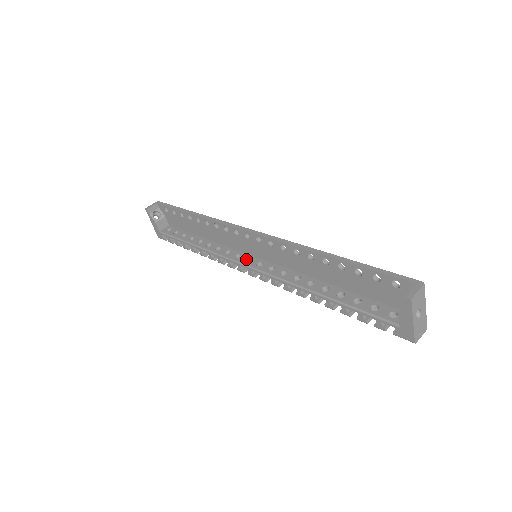
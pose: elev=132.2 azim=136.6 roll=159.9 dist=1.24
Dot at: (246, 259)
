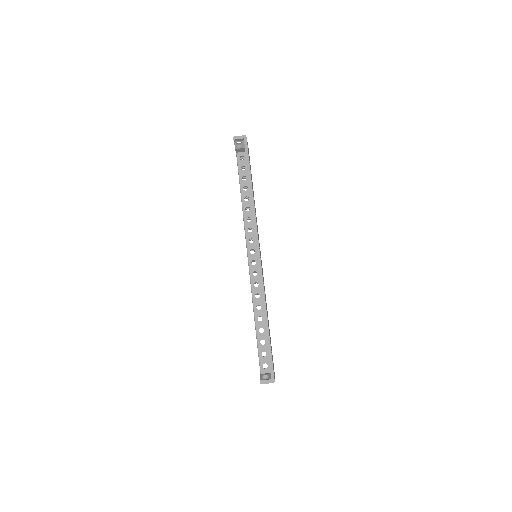
Dot at: (252, 249)
